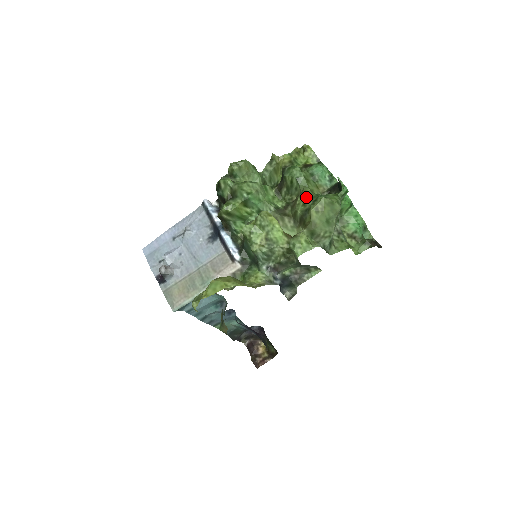
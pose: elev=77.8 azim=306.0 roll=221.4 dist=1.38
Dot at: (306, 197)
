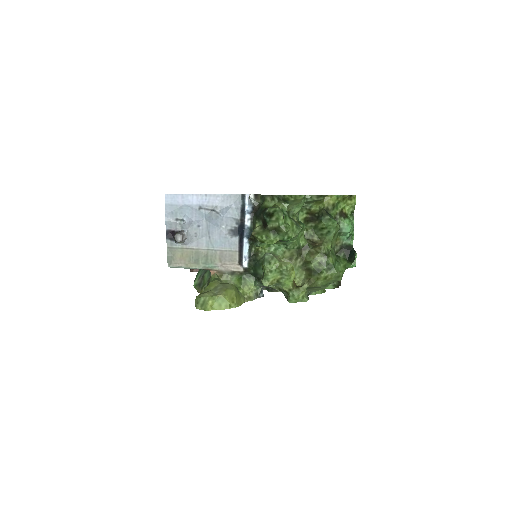
Dot at: (325, 258)
